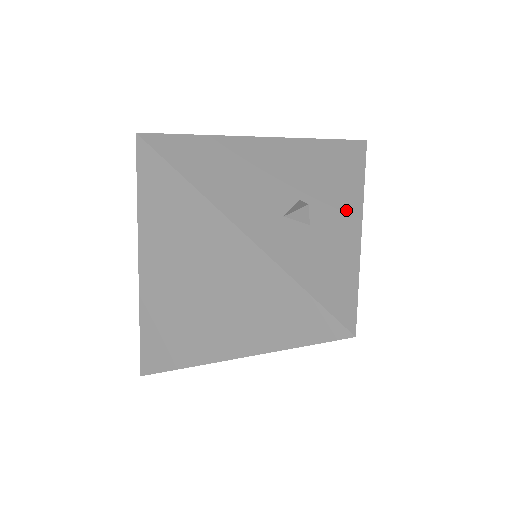
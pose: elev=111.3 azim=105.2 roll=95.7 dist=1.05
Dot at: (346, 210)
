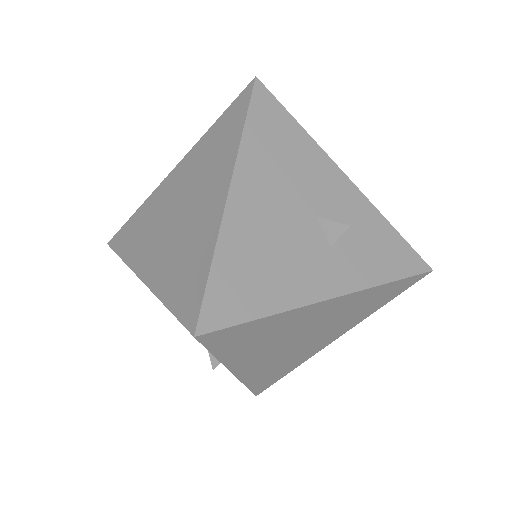
Dot at: (335, 182)
